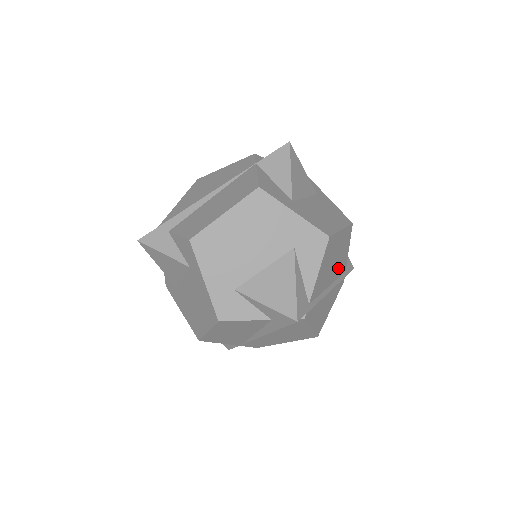
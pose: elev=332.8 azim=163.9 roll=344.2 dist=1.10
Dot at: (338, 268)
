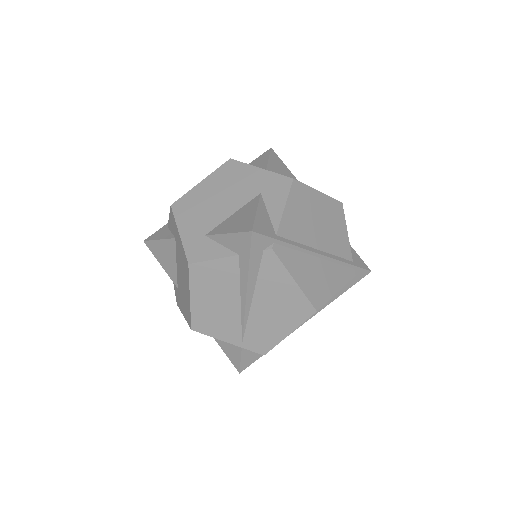
Dot at: (331, 241)
